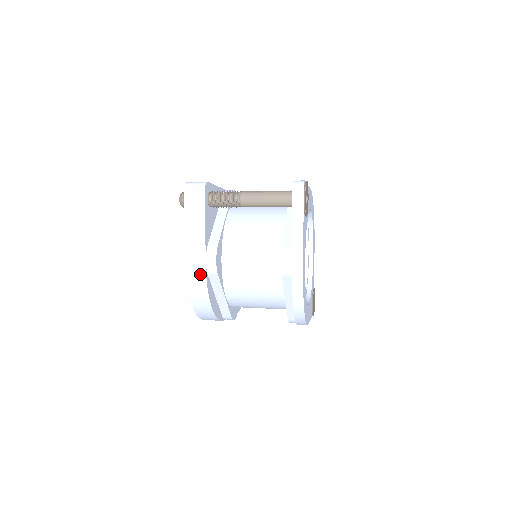
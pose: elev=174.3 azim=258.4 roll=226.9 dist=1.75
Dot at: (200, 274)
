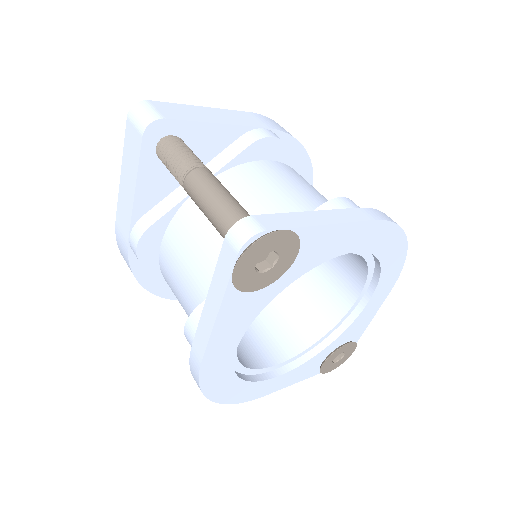
Dot at: (124, 247)
